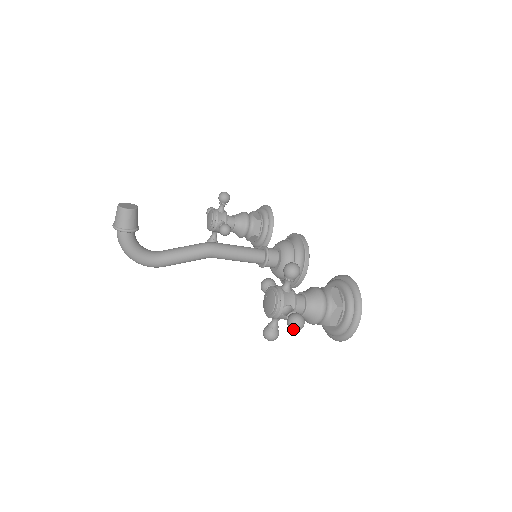
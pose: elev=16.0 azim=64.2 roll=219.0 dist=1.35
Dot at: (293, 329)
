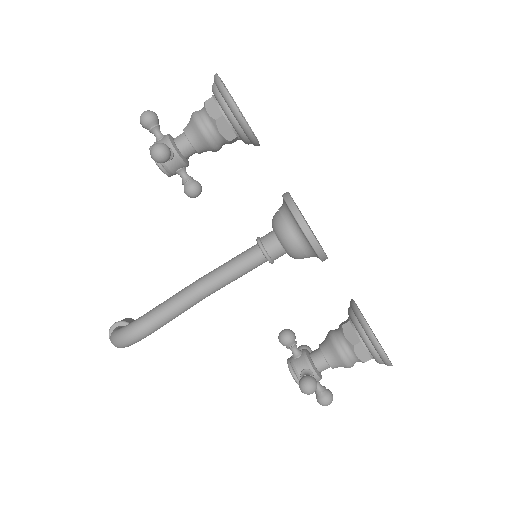
Dot at: (141, 117)
